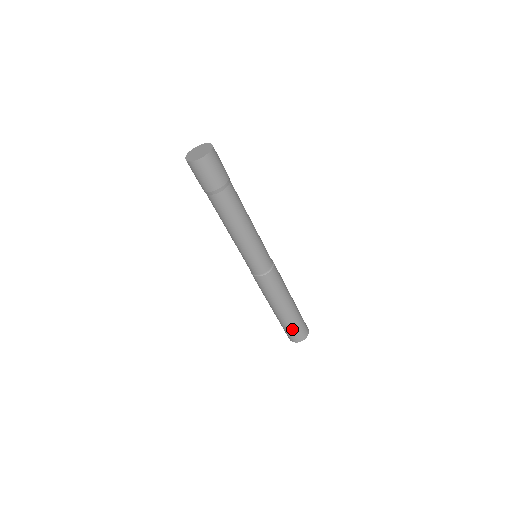
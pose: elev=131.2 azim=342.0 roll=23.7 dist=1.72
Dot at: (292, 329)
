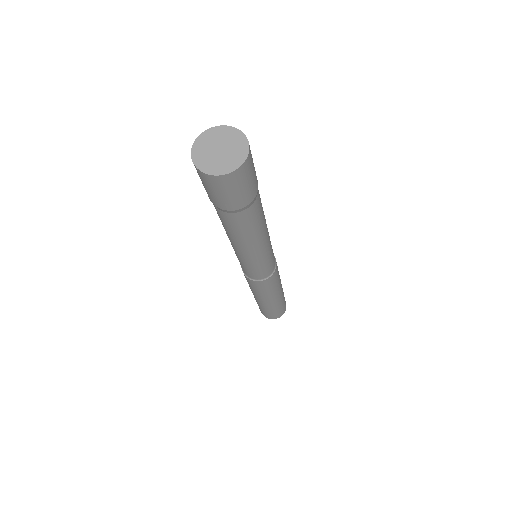
Dot at: (261, 309)
